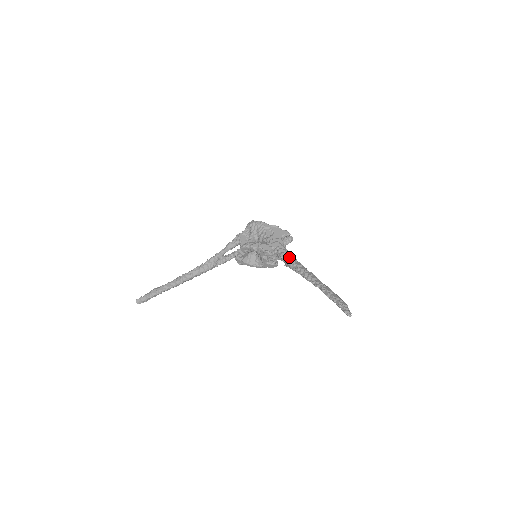
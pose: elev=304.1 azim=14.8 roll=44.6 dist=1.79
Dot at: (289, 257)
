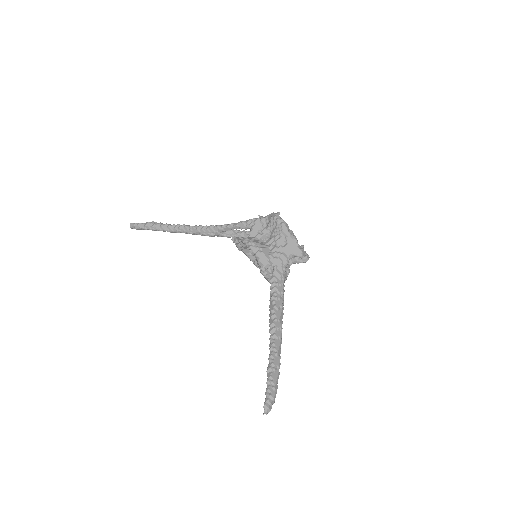
Dot at: (276, 288)
